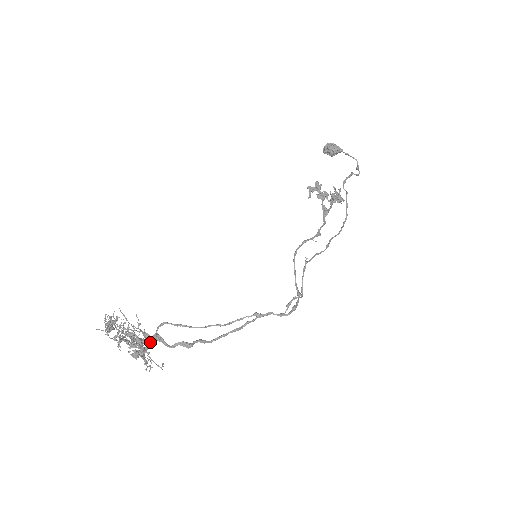
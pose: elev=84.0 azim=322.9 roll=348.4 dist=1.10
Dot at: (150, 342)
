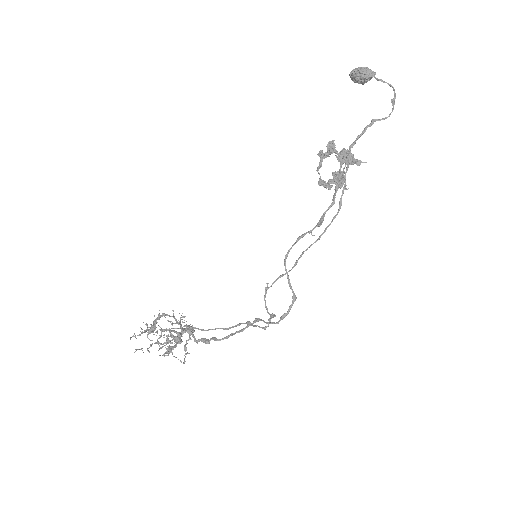
Dot at: (178, 341)
